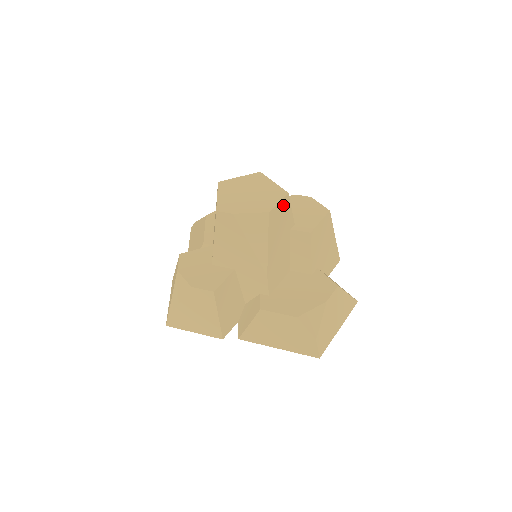
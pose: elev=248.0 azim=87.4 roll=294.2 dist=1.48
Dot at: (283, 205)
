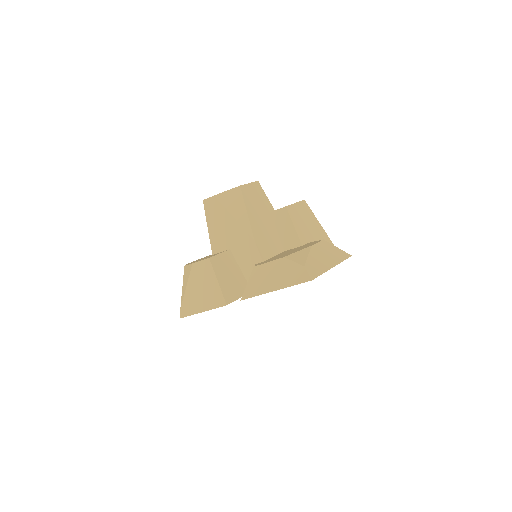
Dot at: (255, 188)
